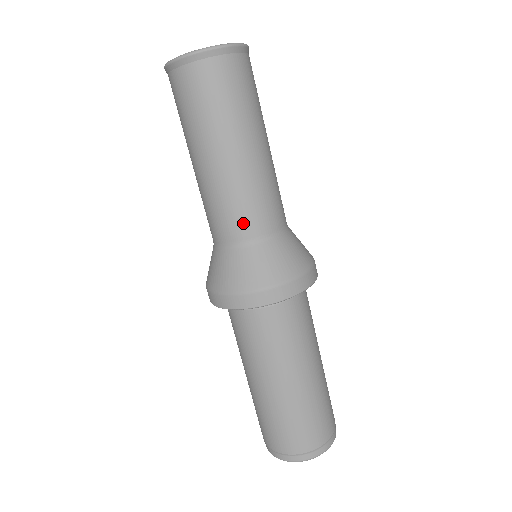
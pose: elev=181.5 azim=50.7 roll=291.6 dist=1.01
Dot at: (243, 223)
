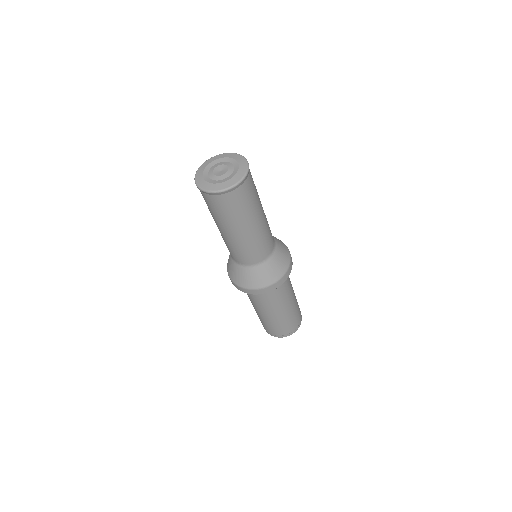
Dot at: (231, 253)
